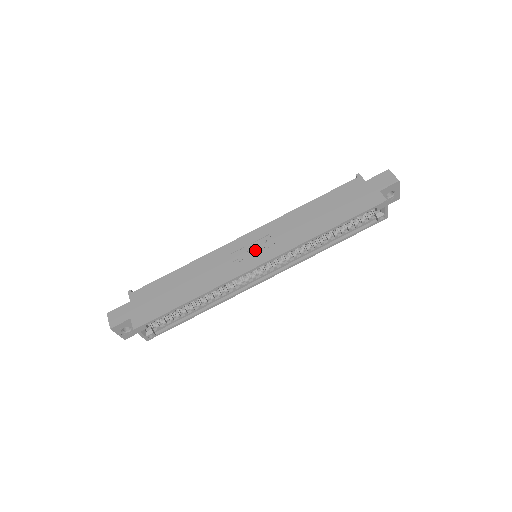
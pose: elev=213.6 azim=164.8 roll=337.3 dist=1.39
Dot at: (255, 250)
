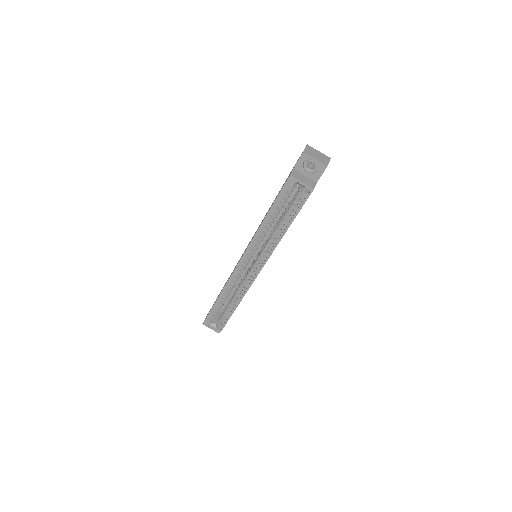
Dot at: occluded
